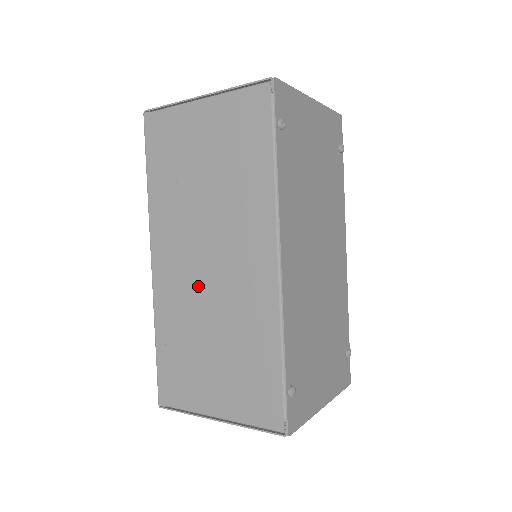
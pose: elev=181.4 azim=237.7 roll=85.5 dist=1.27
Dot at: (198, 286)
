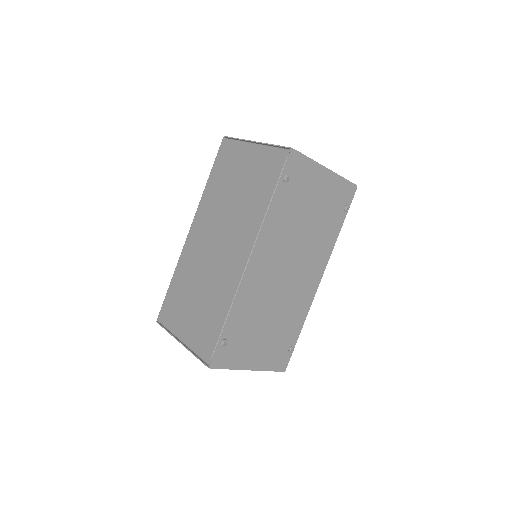
Dot at: (205, 257)
